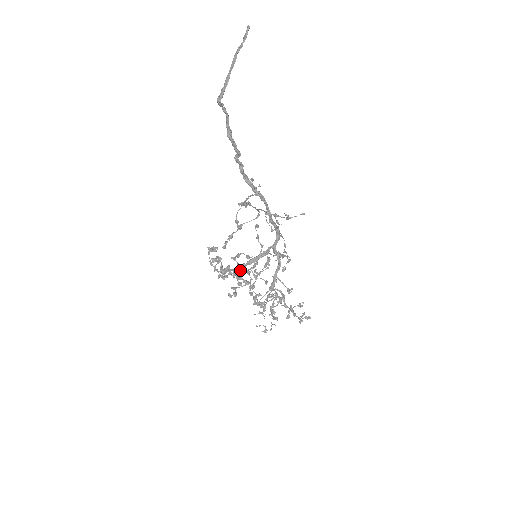
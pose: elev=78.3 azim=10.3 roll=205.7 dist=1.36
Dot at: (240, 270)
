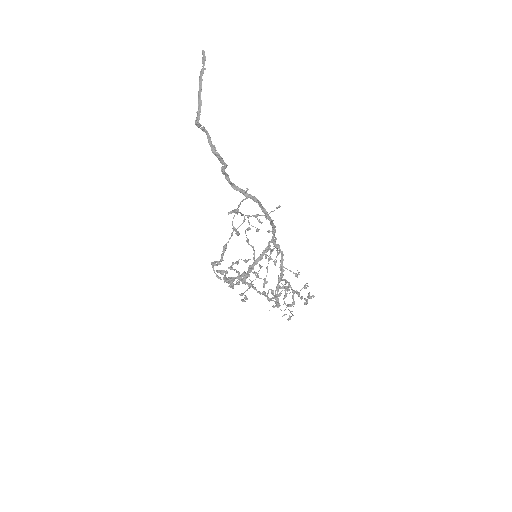
Dot at: (248, 273)
